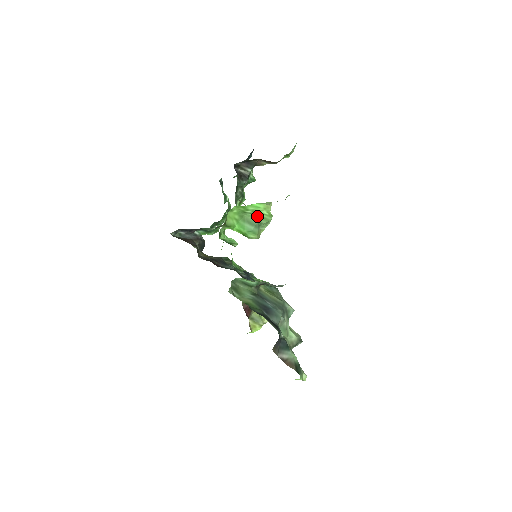
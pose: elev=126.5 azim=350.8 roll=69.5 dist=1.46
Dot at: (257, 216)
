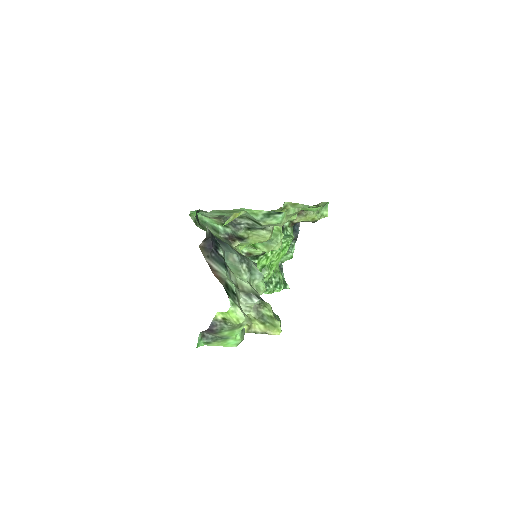
Dot at: occluded
